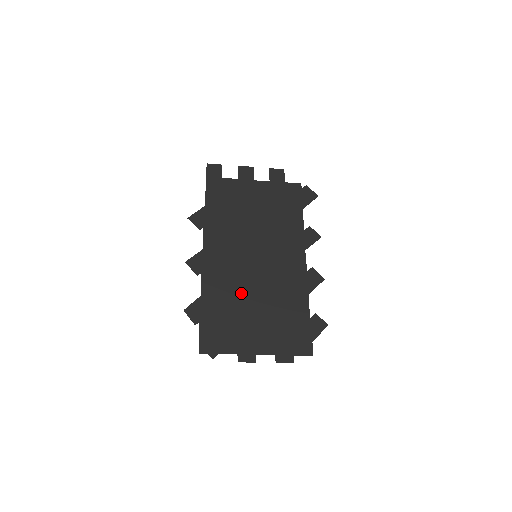
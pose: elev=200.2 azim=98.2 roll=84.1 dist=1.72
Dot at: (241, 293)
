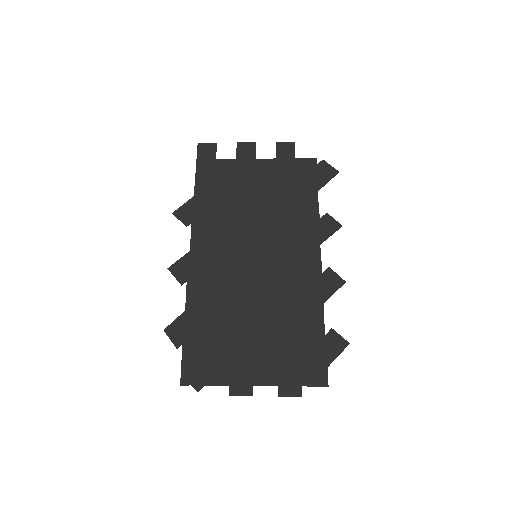
Dot at: (235, 305)
